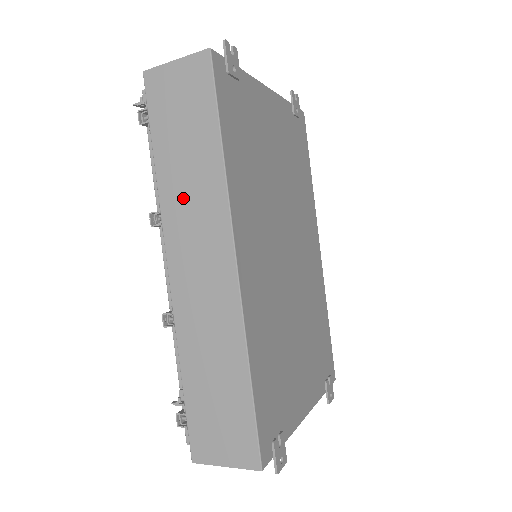
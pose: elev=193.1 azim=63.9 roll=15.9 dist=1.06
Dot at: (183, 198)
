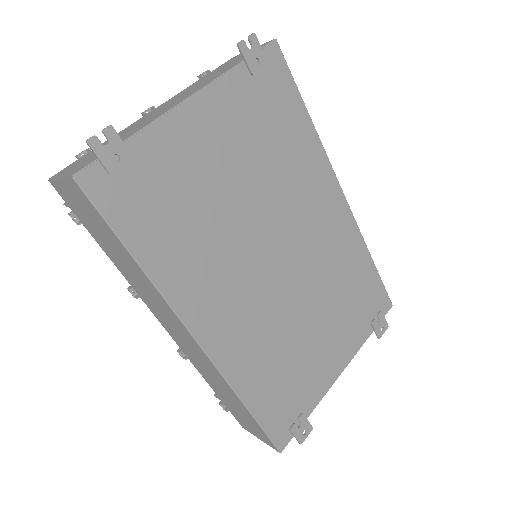
Dot at: (139, 287)
